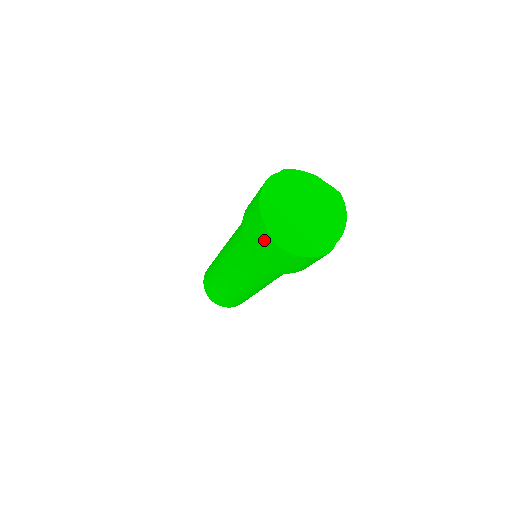
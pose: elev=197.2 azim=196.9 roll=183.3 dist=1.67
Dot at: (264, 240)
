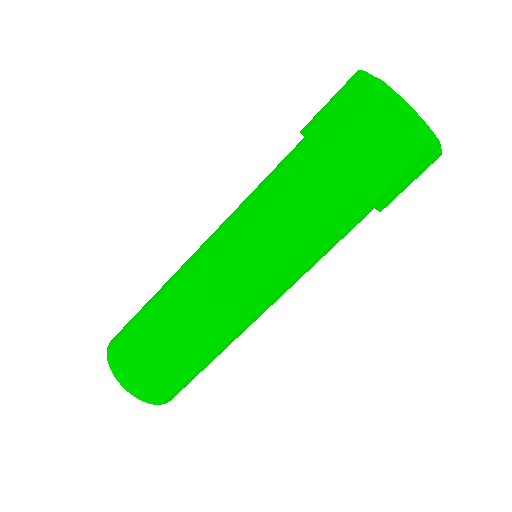
Dot at: (357, 96)
